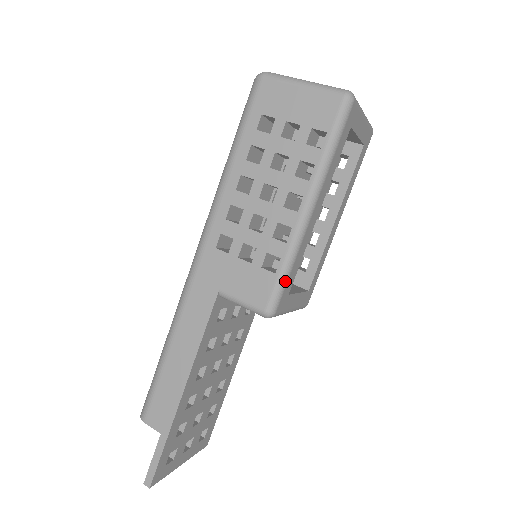
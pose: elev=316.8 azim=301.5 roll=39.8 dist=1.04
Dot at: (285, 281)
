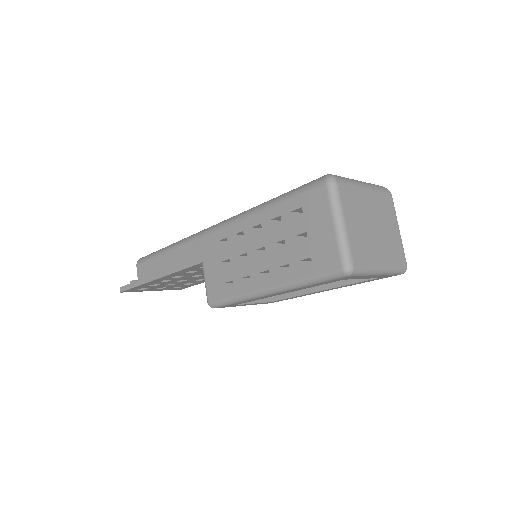
Dot at: (229, 303)
